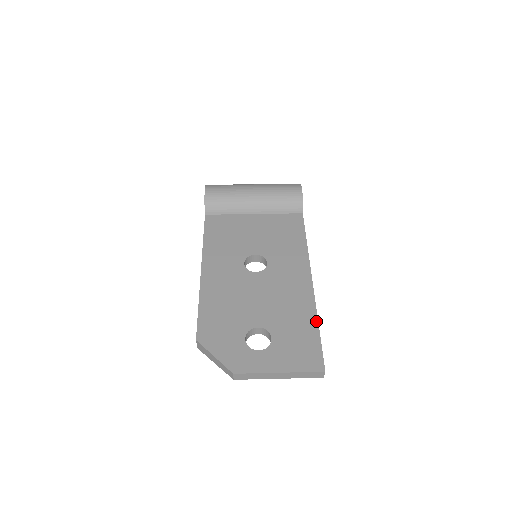
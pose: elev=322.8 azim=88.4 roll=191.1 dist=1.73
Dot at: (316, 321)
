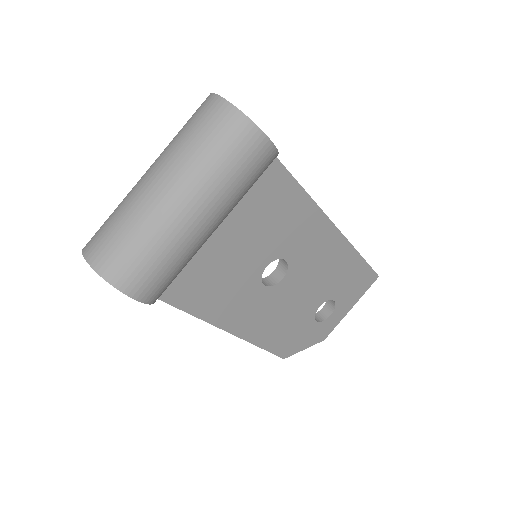
Dot at: (359, 256)
